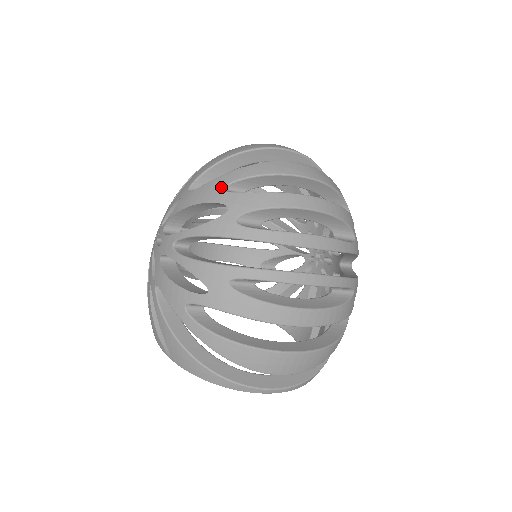
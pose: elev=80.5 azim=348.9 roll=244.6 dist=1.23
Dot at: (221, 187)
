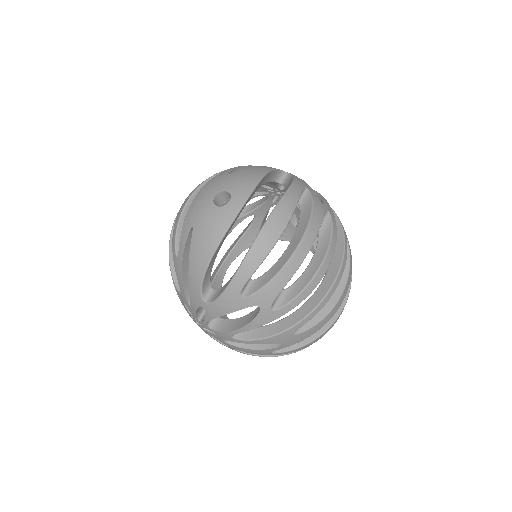
Dot at: (238, 296)
